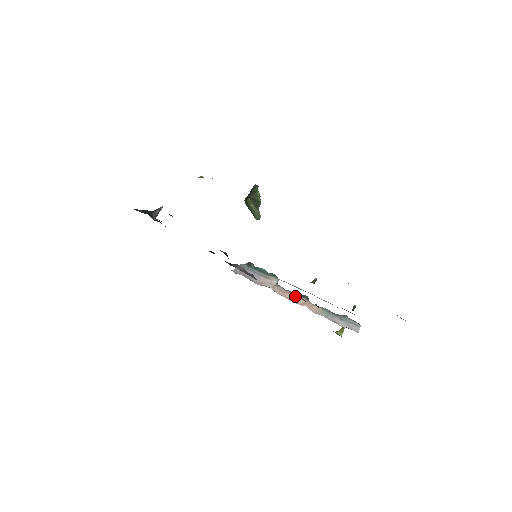
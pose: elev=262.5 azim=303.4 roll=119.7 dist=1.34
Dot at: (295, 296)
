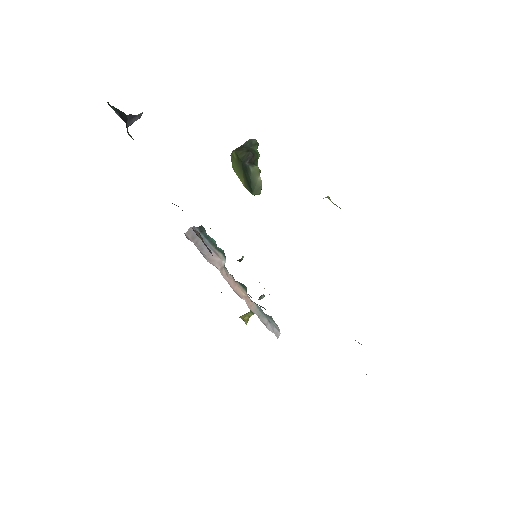
Dot at: (238, 285)
